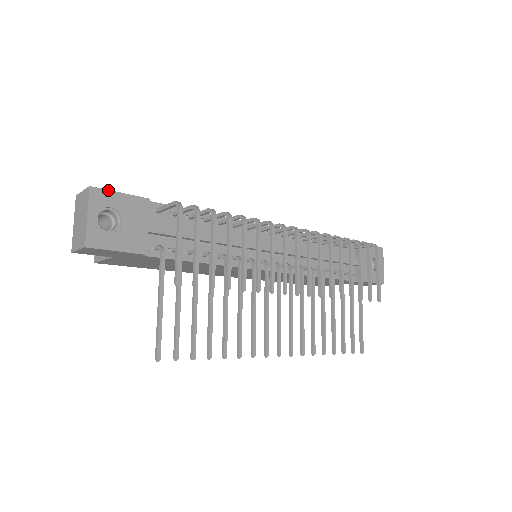
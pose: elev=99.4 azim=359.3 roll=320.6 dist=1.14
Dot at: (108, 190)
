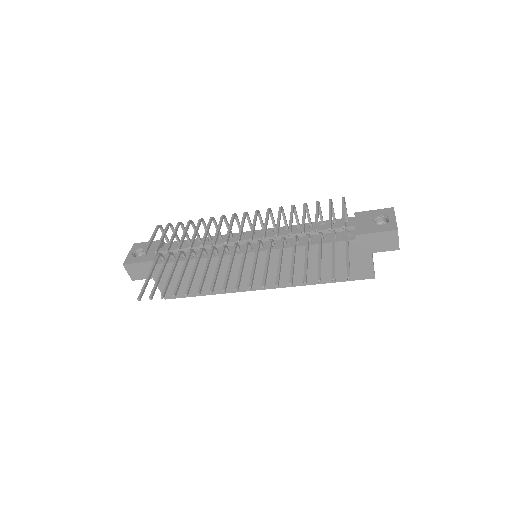
Dot at: (142, 243)
